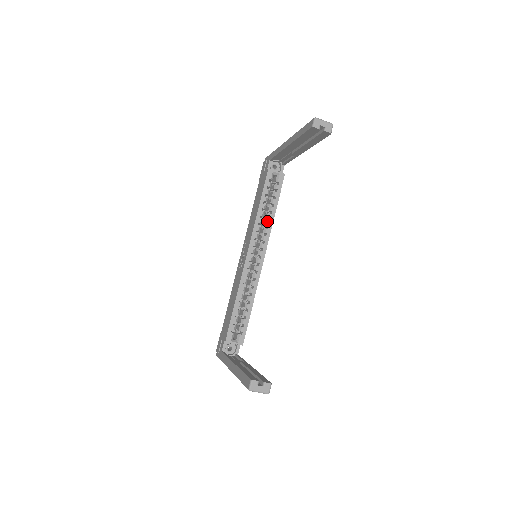
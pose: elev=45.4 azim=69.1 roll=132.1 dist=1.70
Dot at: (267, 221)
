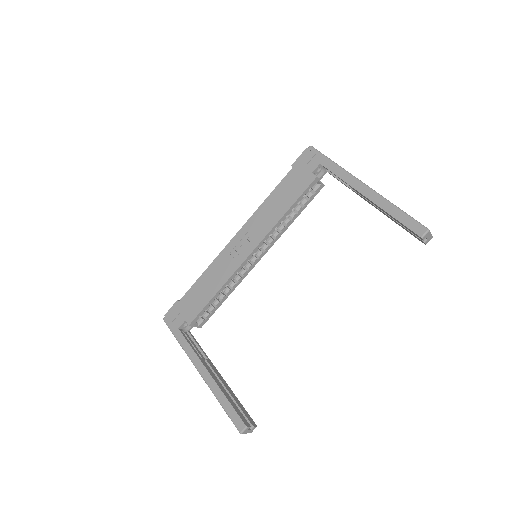
Dot at: (284, 226)
